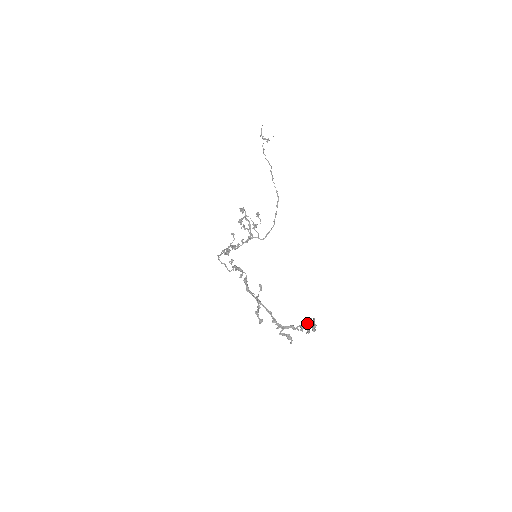
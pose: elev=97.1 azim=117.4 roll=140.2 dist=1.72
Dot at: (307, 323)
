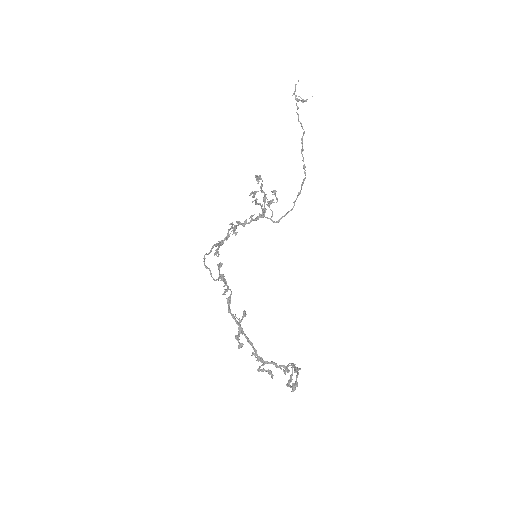
Dot at: occluded
